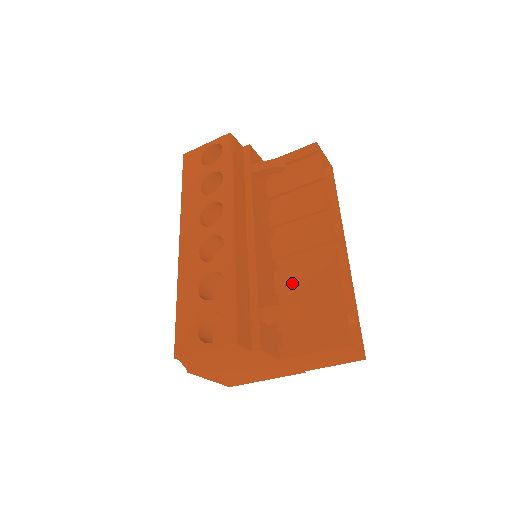
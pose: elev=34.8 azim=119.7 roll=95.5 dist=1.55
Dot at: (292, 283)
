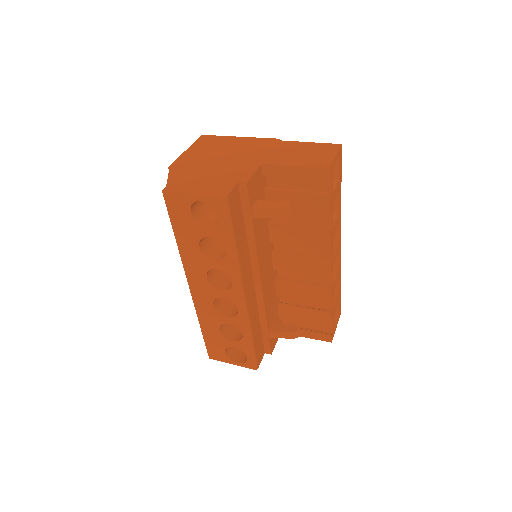
Dot at: (292, 294)
